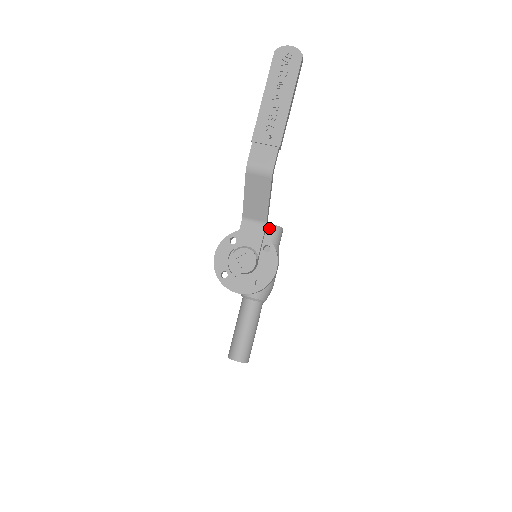
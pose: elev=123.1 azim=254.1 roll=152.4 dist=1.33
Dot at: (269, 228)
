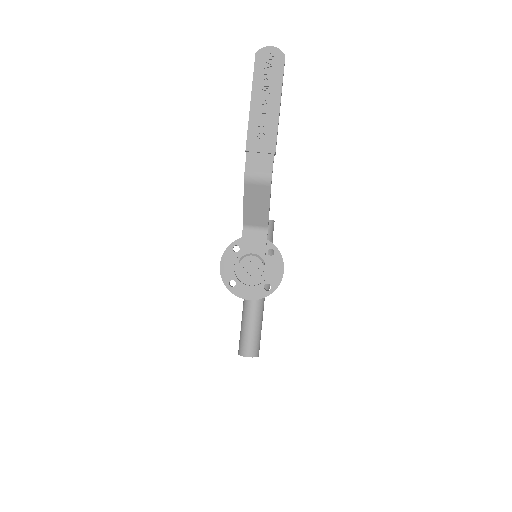
Dot at: occluded
